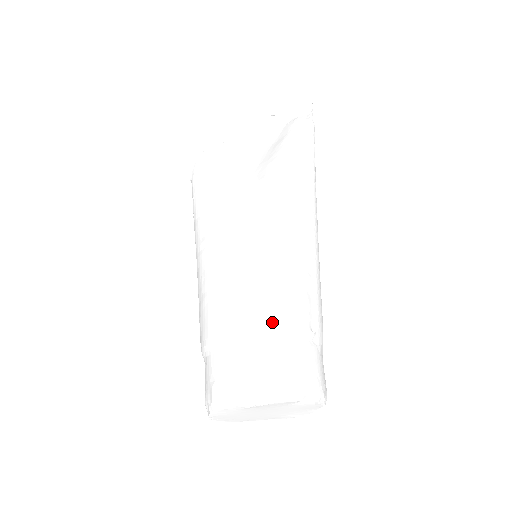
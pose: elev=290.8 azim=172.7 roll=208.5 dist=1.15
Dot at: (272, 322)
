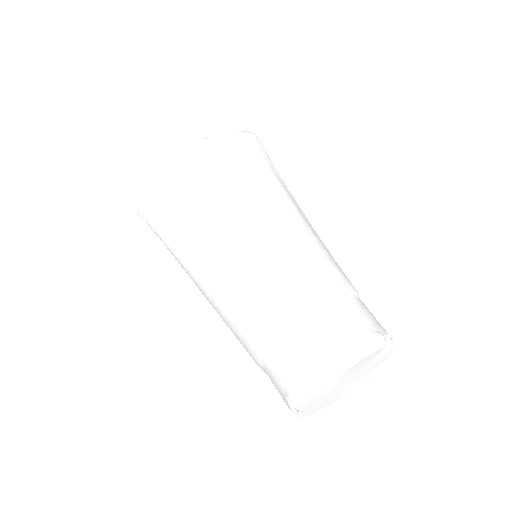
Dot at: (329, 287)
